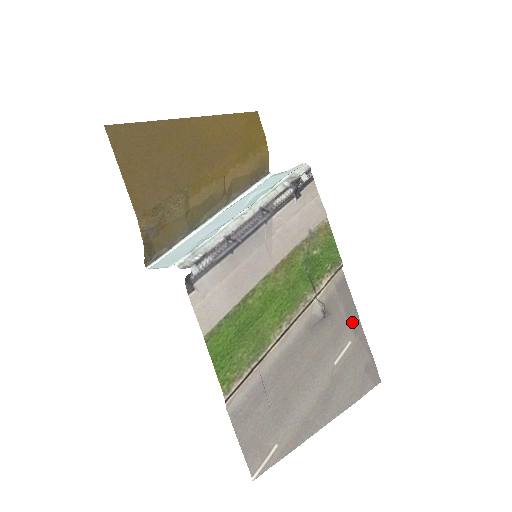
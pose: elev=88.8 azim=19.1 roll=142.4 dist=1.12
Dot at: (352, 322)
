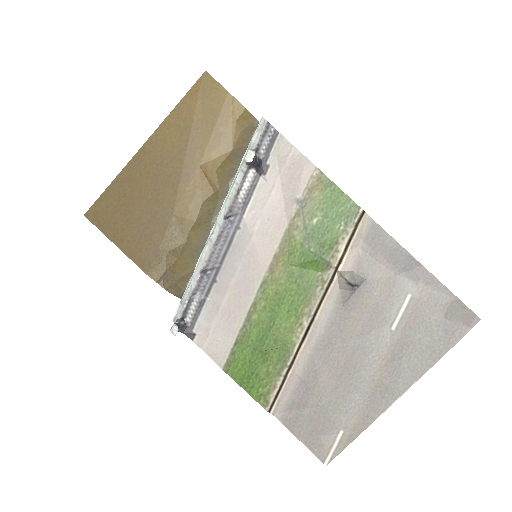
Dot at: (406, 270)
